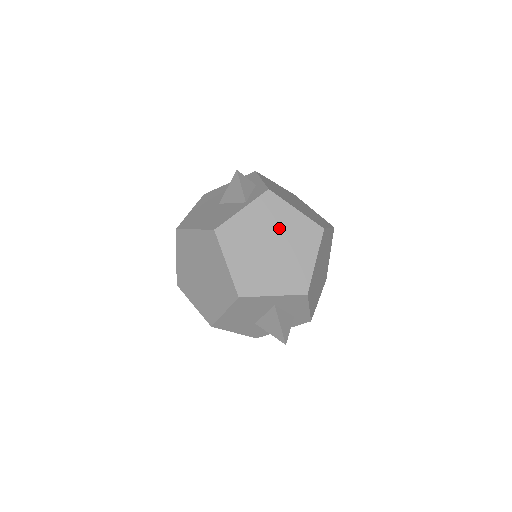
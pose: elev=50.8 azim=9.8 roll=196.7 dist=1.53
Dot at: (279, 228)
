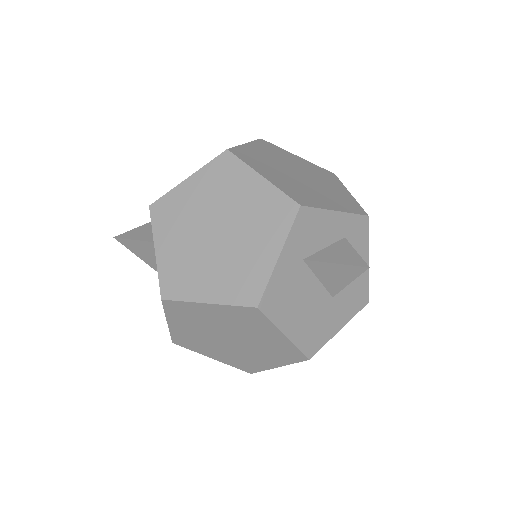
Dot at: (198, 211)
